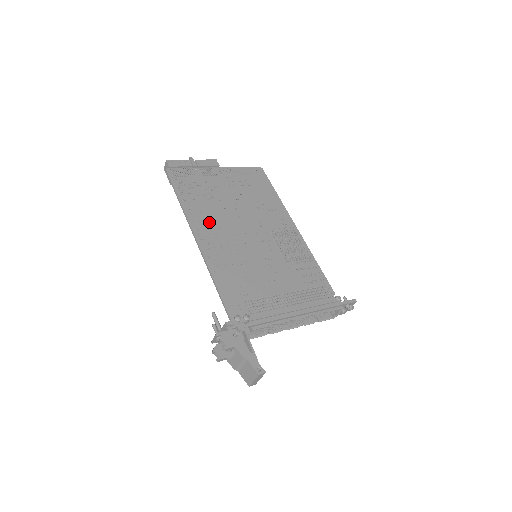
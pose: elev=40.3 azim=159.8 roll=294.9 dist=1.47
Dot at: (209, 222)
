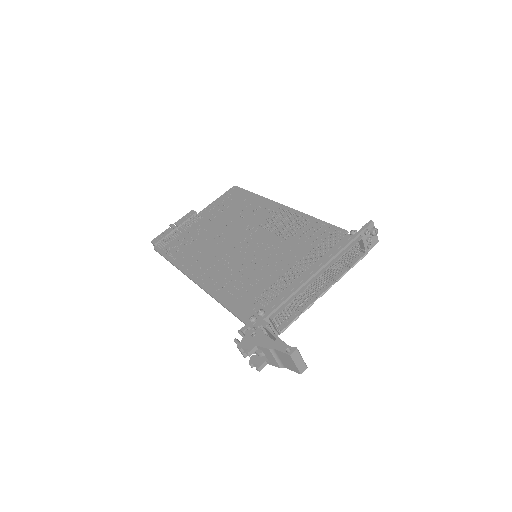
Dot at: (201, 260)
